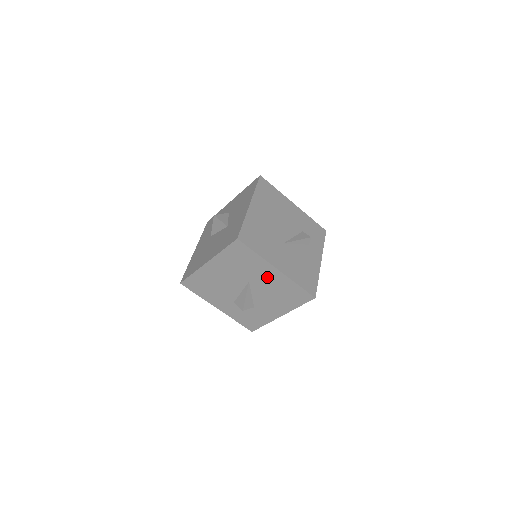
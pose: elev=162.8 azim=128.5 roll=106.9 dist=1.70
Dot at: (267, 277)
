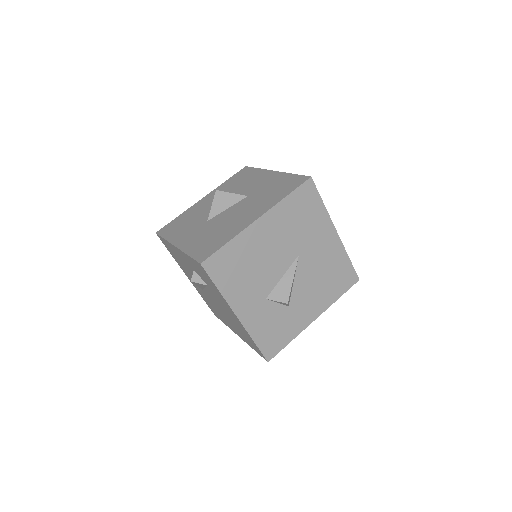
Dot at: (322, 246)
